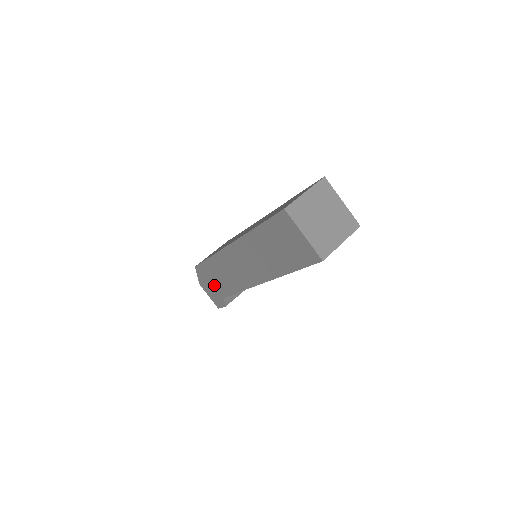
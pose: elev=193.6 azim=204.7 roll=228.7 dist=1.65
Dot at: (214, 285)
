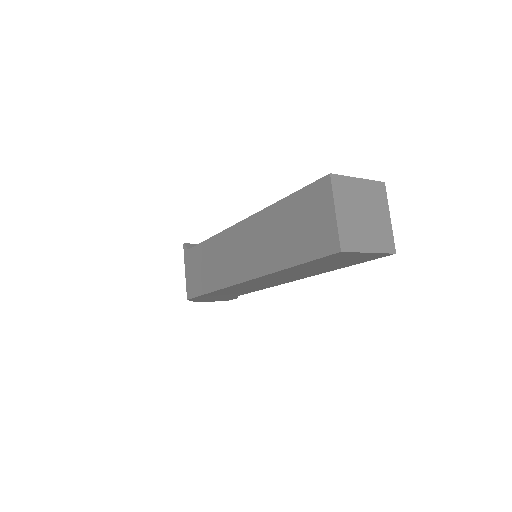
Dot at: (220, 297)
